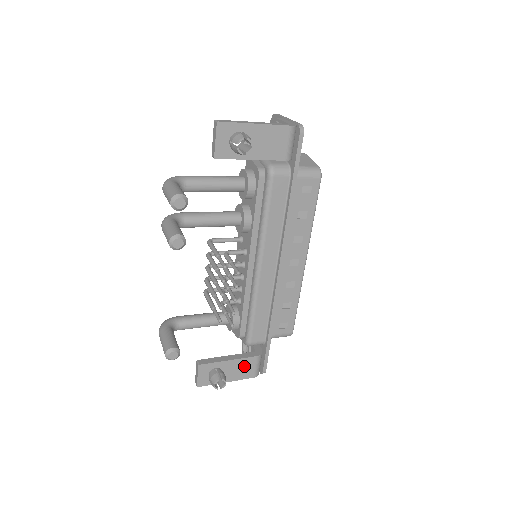
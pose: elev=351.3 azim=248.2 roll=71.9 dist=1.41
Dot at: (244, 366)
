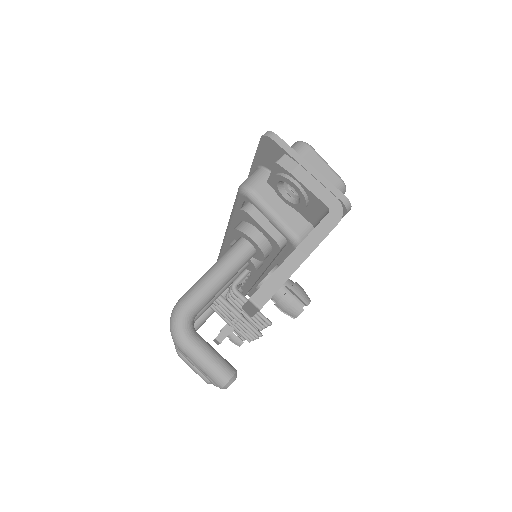
Dot at: occluded
